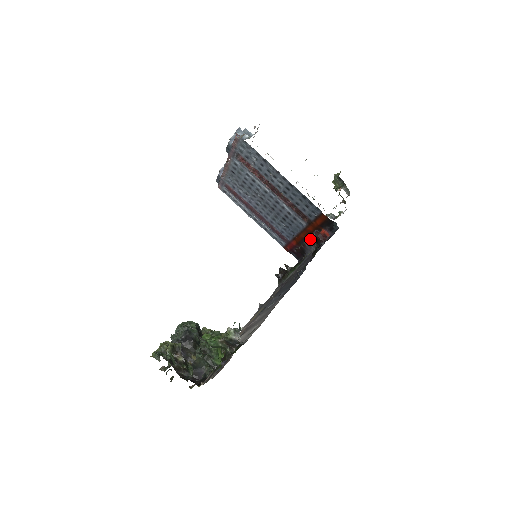
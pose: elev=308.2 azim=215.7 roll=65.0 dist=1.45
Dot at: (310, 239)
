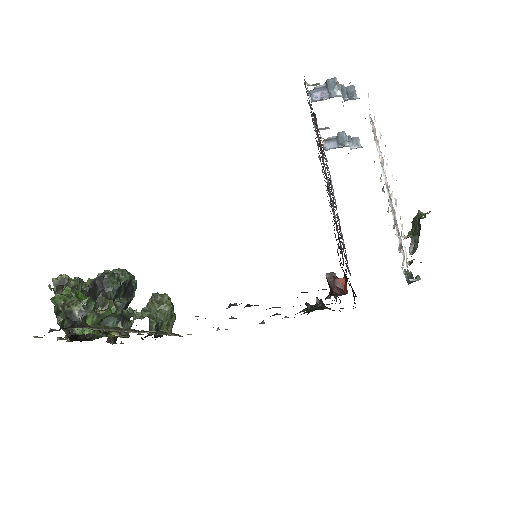
Dot at: occluded
